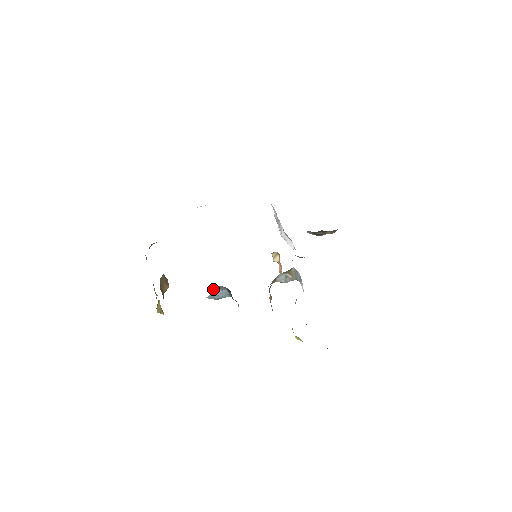
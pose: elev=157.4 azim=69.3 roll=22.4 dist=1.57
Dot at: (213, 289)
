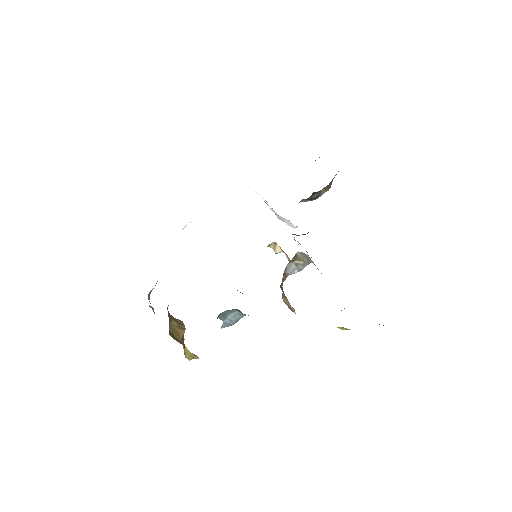
Dot at: (221, 317)
